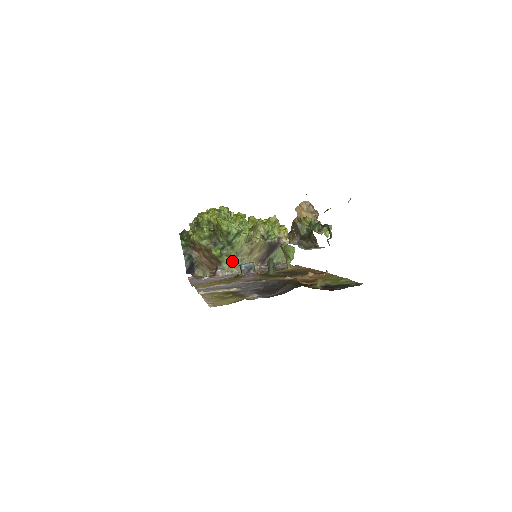
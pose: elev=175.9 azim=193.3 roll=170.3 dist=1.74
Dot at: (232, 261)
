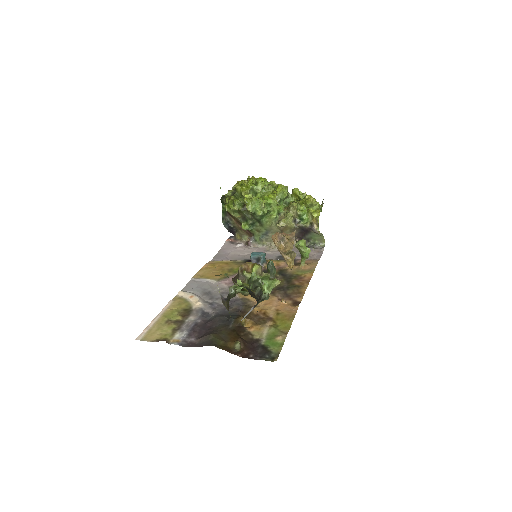
Dot at: (263, 236)
